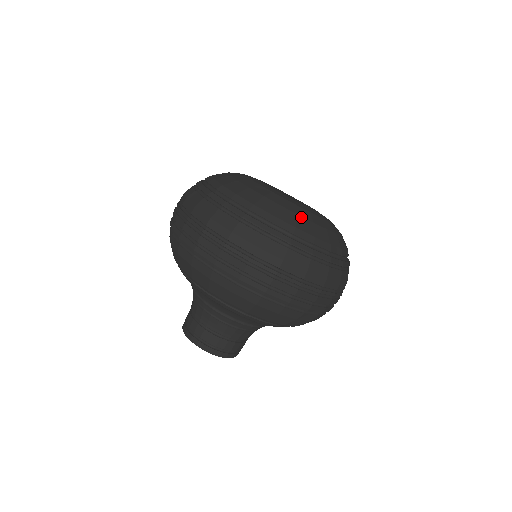
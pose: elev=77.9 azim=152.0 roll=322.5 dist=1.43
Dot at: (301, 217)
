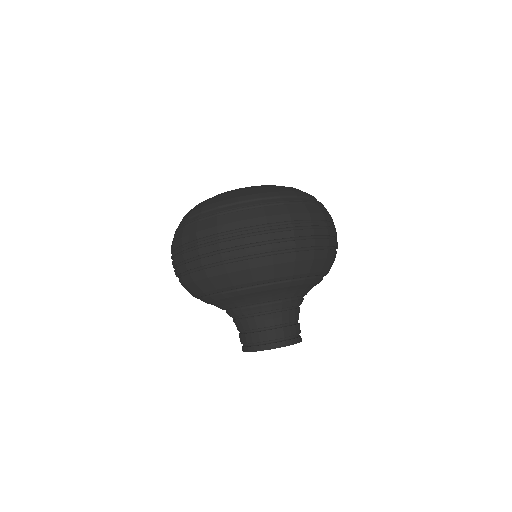
Dot at: (286, 187)
